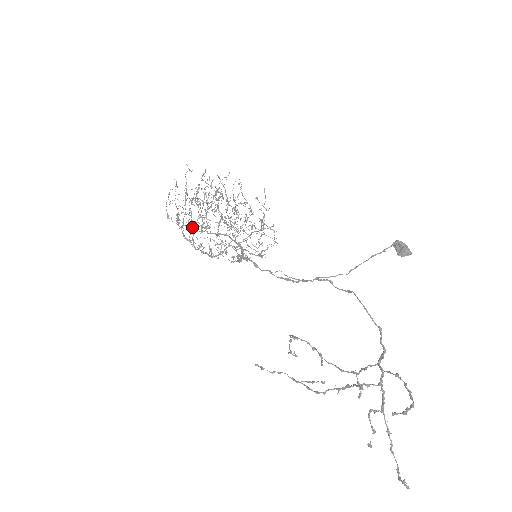
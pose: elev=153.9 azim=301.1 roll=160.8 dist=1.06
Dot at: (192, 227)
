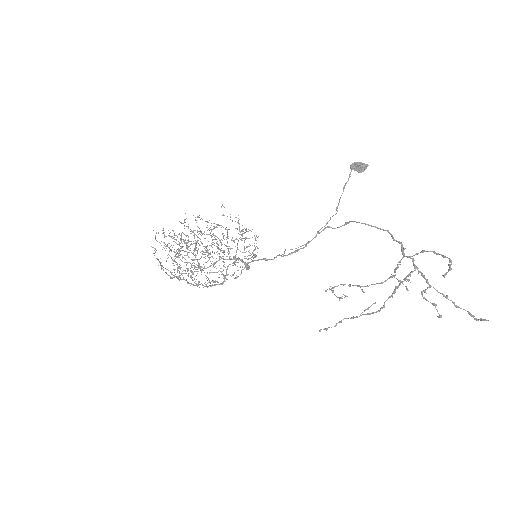
Dot at: (193, 272)
